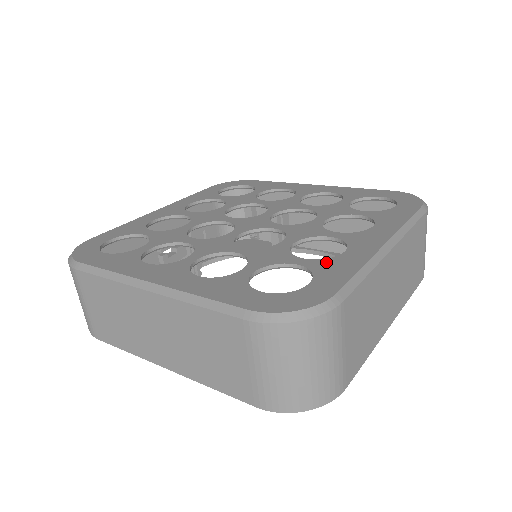
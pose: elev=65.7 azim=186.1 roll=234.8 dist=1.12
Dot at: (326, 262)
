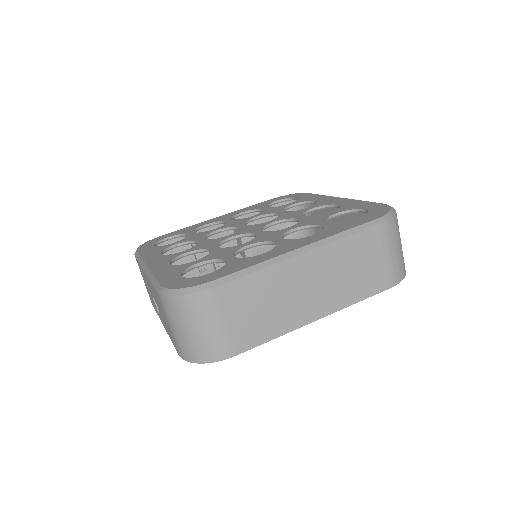
Dot at: (344, 207)
